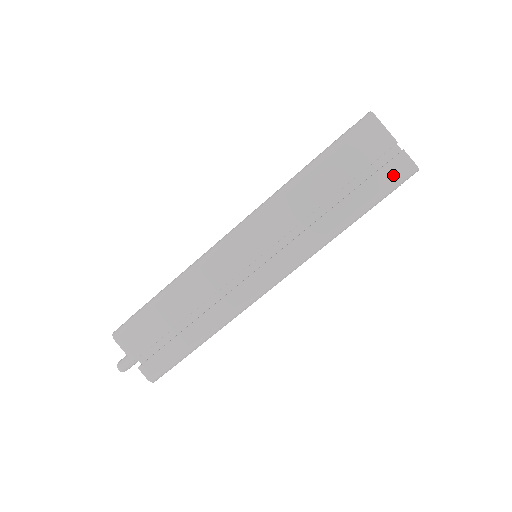
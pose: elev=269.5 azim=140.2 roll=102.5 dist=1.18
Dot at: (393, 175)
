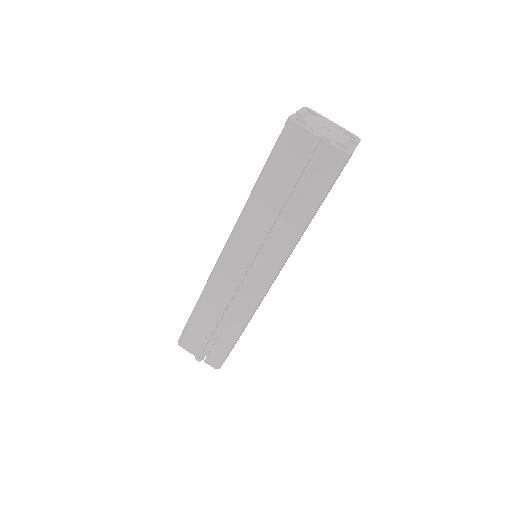
Dot at: (329, 168)
